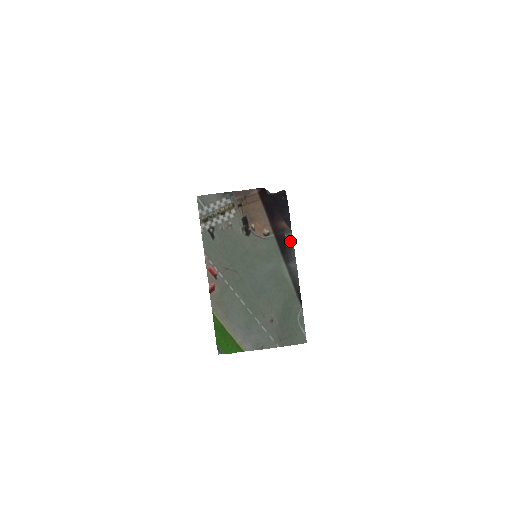
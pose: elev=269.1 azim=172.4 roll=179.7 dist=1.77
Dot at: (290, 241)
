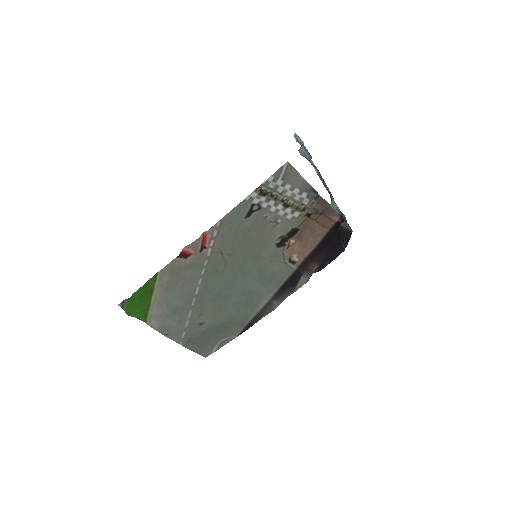
Dot at: (300, 284)
